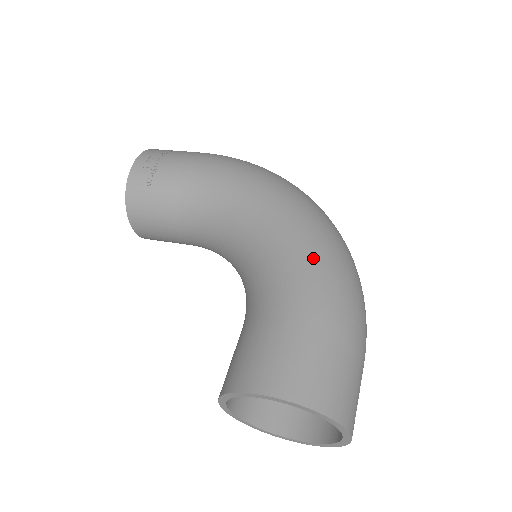
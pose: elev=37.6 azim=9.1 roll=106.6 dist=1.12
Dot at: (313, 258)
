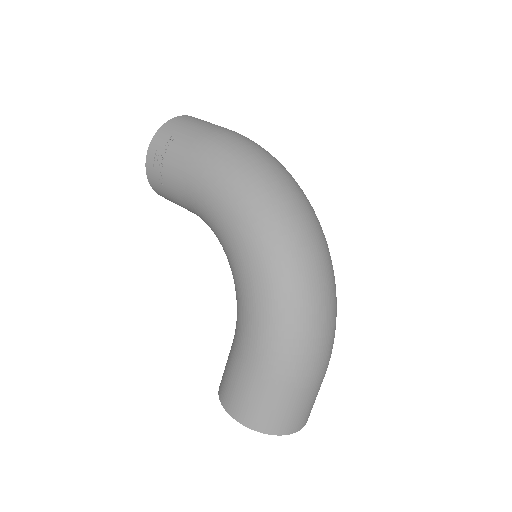
Dot at: (267, 317)
